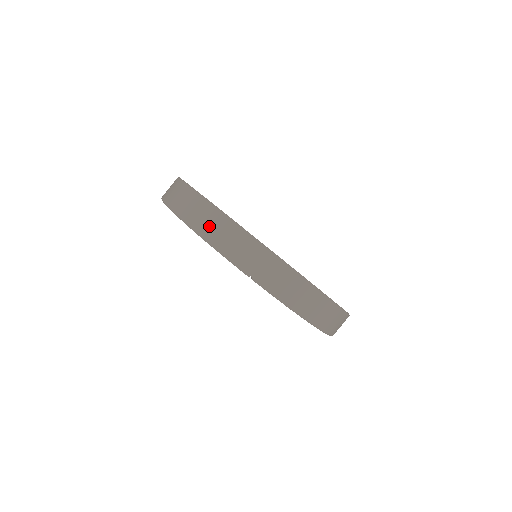
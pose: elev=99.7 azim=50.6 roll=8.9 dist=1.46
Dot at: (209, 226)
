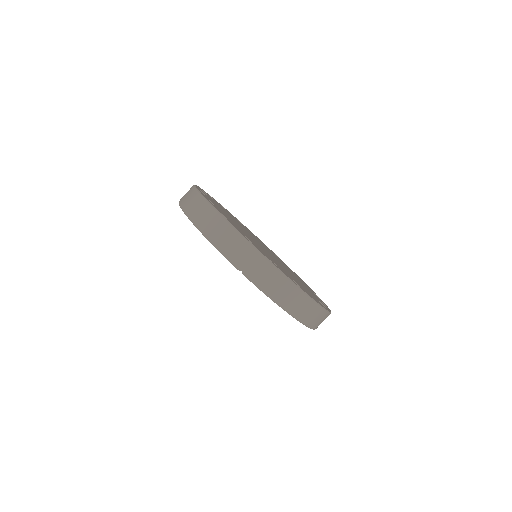
Dot at: (211, 227)
